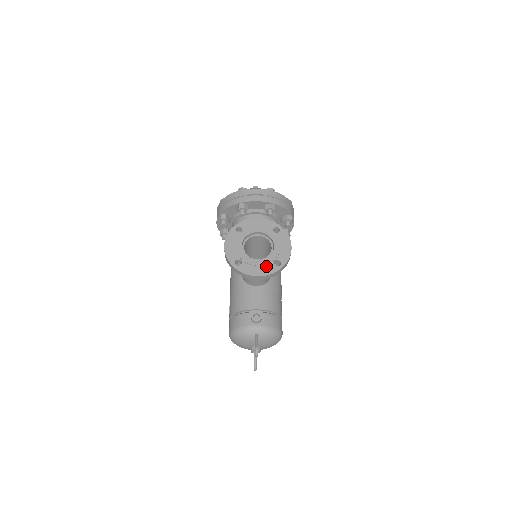
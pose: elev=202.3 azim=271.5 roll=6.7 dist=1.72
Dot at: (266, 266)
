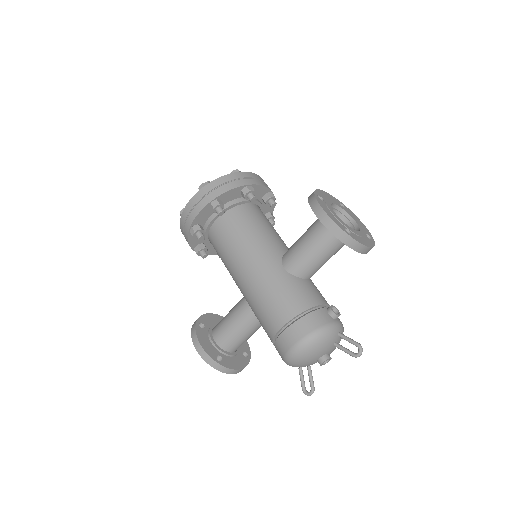
Dot at: (366, 238)
